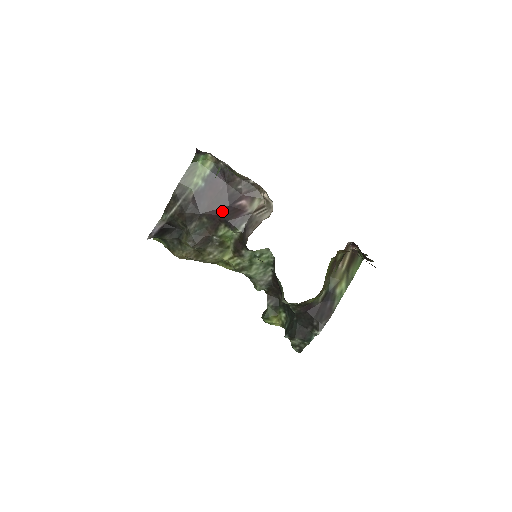
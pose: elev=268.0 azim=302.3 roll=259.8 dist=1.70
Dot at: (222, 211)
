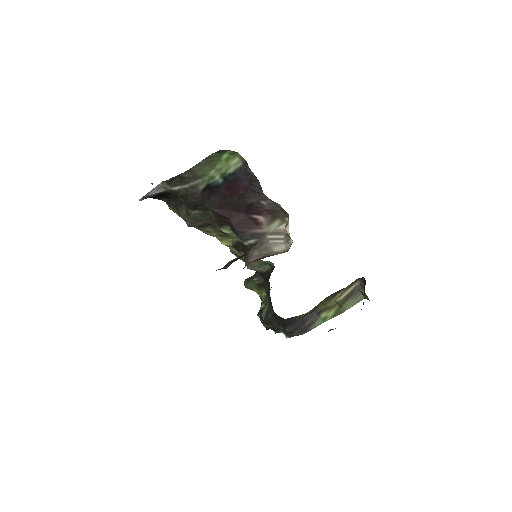
Dot at: (233, 215)
